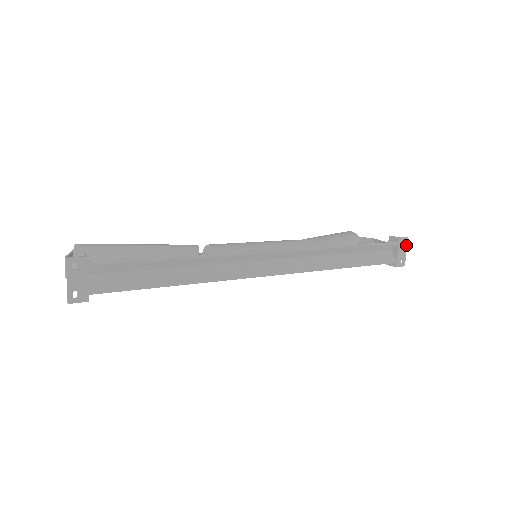
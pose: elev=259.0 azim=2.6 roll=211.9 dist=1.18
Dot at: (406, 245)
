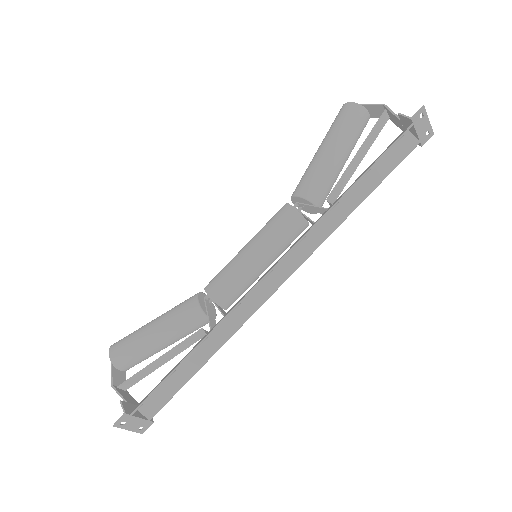
Dot at: (425, 115)
